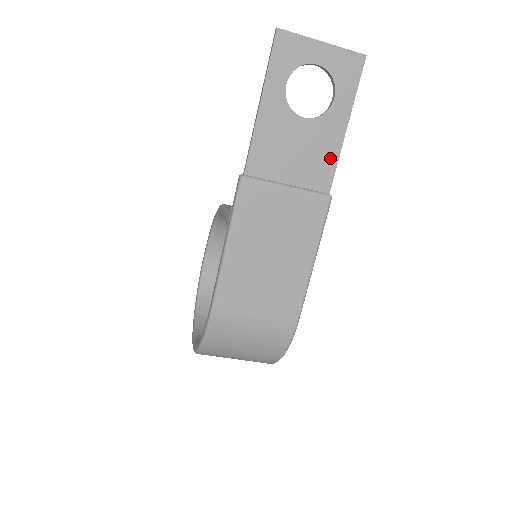
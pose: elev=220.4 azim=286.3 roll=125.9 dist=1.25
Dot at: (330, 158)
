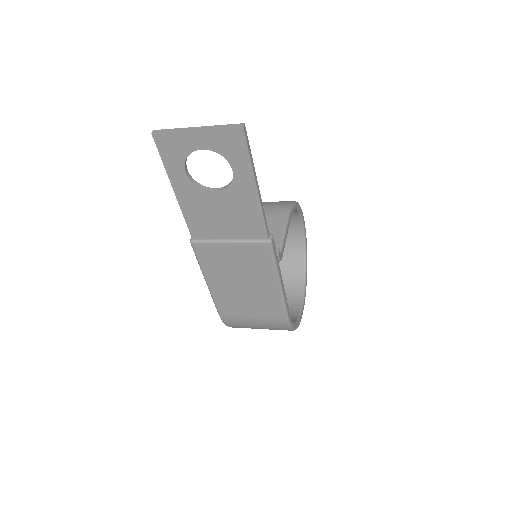
Dot at: (255, 214)
